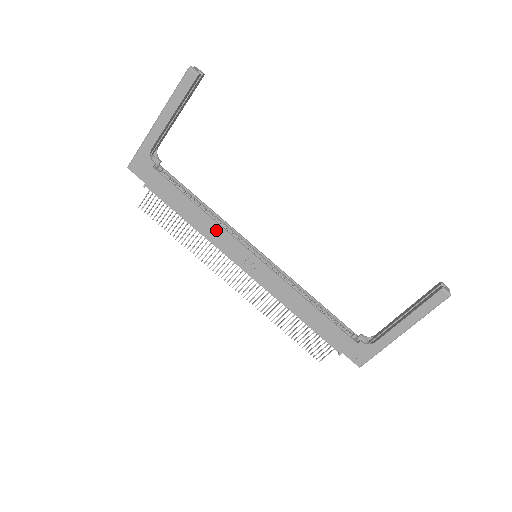
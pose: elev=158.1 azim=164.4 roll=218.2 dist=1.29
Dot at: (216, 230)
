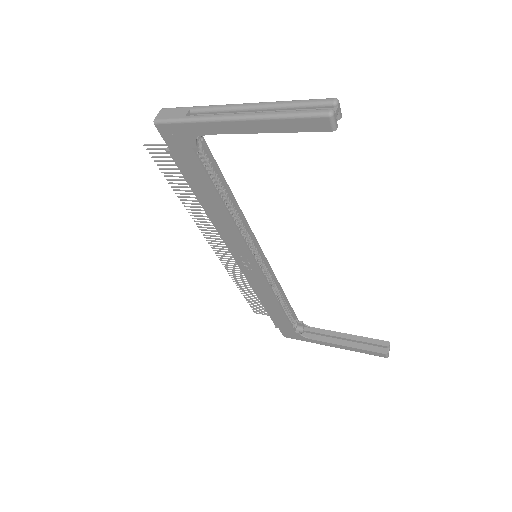
Dot at: (231, 230)
